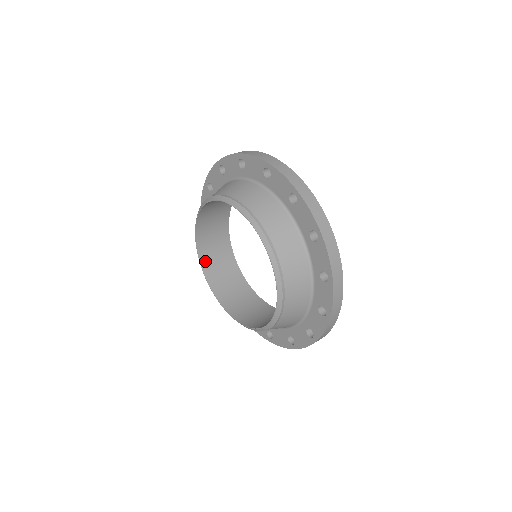
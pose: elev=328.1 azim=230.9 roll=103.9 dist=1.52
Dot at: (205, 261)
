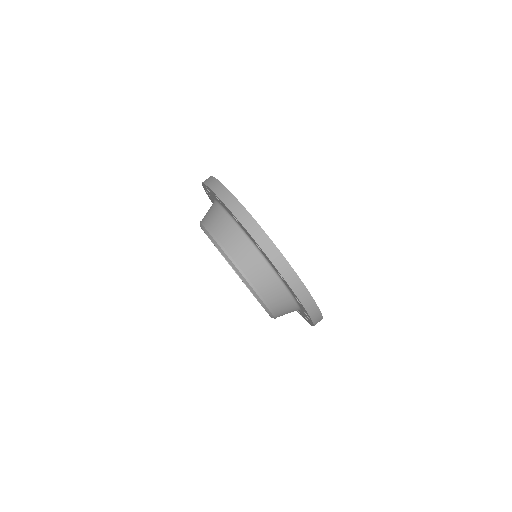
Dot at: occluded
